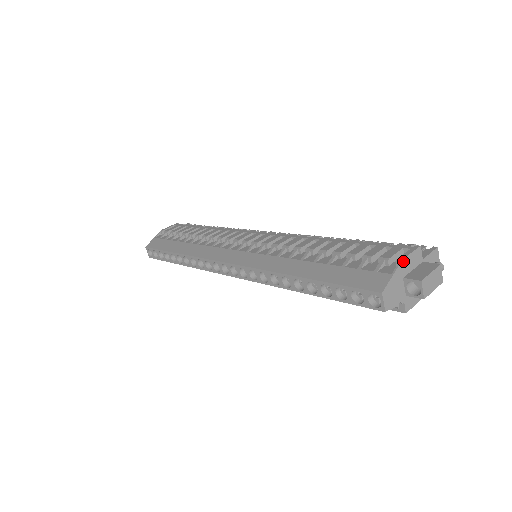
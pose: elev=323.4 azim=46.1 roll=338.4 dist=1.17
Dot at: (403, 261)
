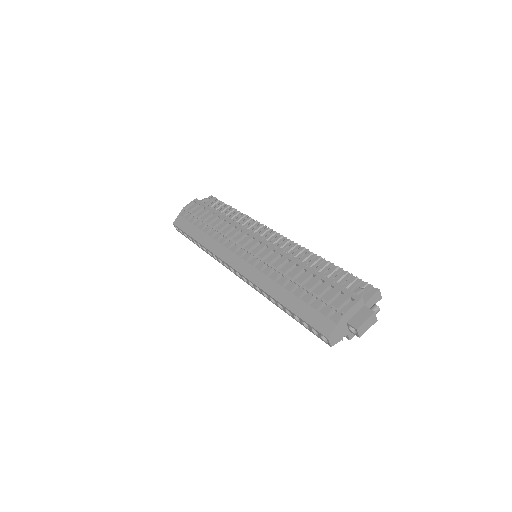
Dot at: (346, 313)
